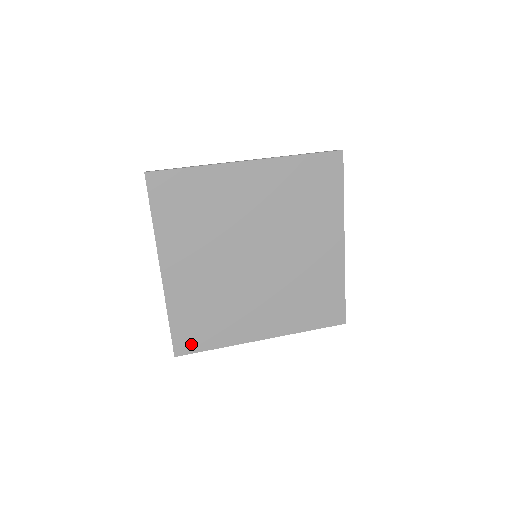
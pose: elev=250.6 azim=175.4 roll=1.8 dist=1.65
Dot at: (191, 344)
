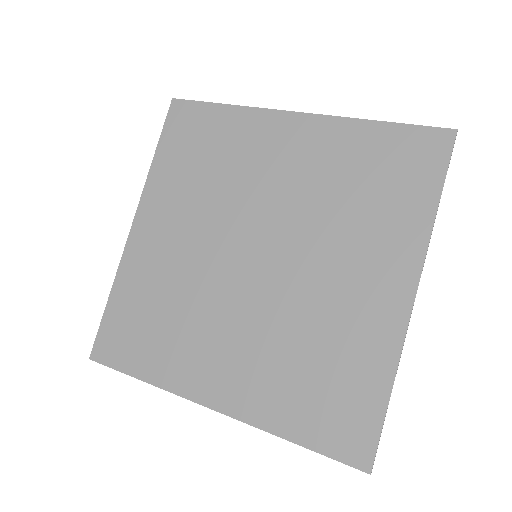
Dot at: (116, 351)
